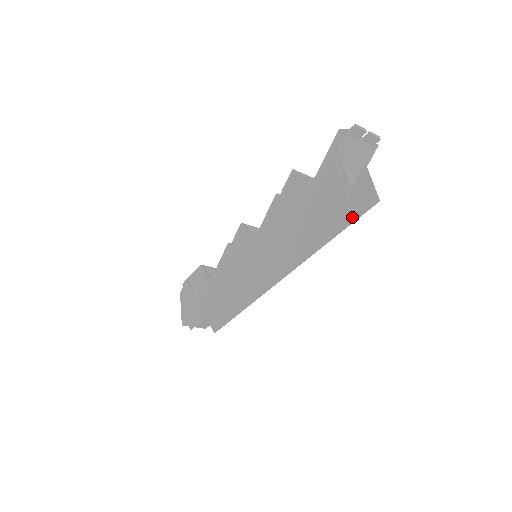
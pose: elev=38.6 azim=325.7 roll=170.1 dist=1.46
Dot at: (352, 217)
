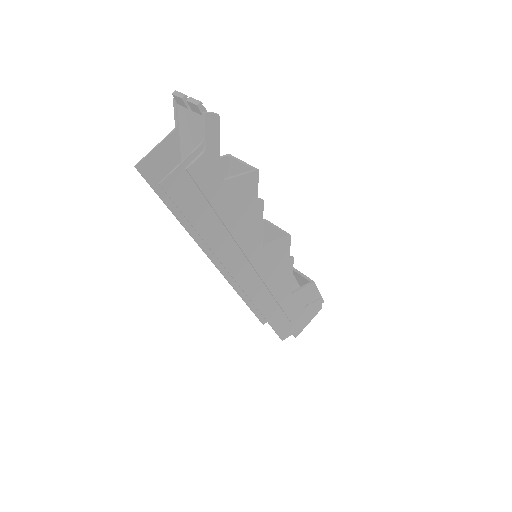
Dot at: (185, 207)
